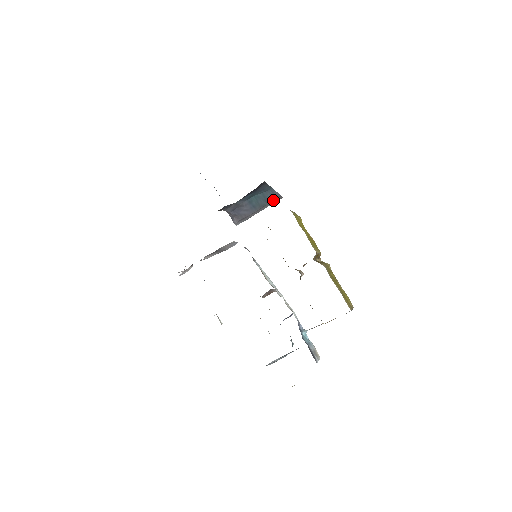
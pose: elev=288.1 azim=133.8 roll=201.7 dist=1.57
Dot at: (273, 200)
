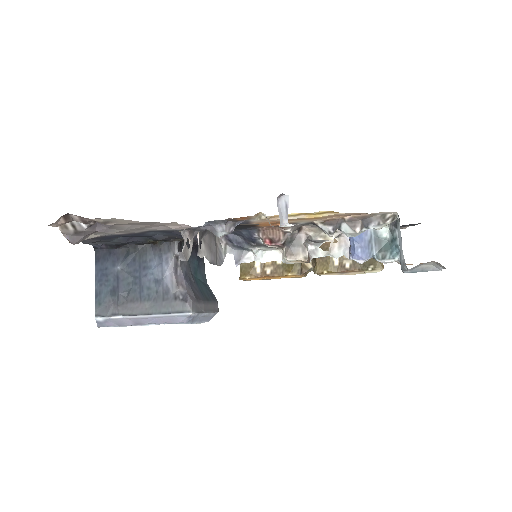
Dot at: (213, 302)
